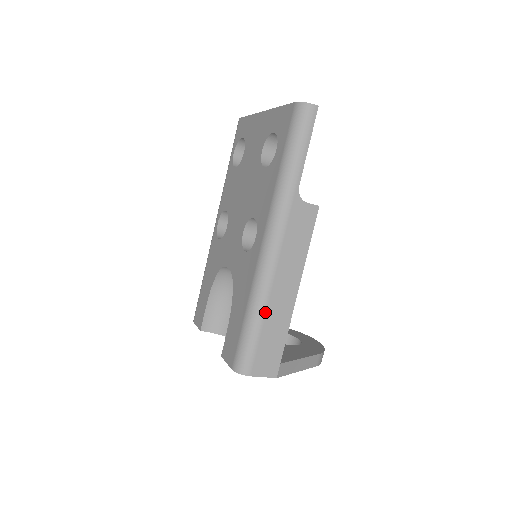
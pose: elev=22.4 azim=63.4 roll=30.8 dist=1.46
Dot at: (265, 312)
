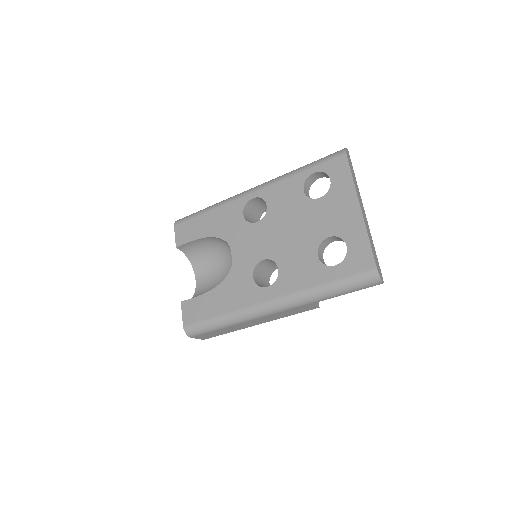
Dot at: (231, 326)
